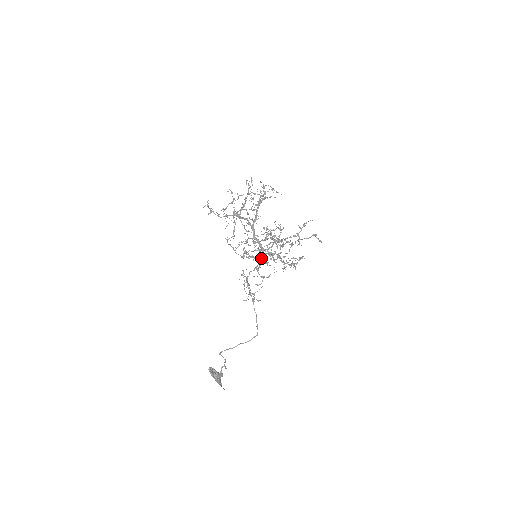
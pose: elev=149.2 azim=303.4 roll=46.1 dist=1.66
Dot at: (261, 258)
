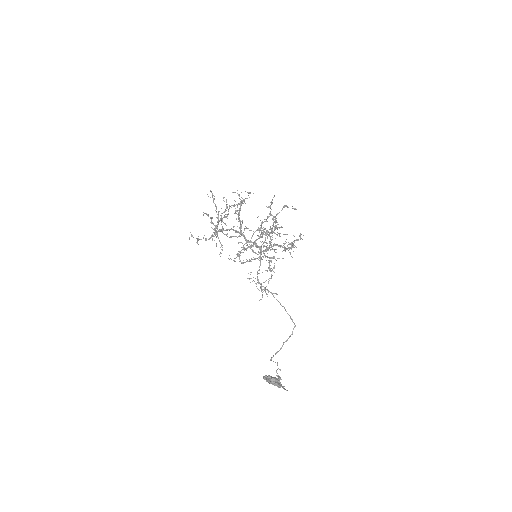
Dot at: (257, 254)
